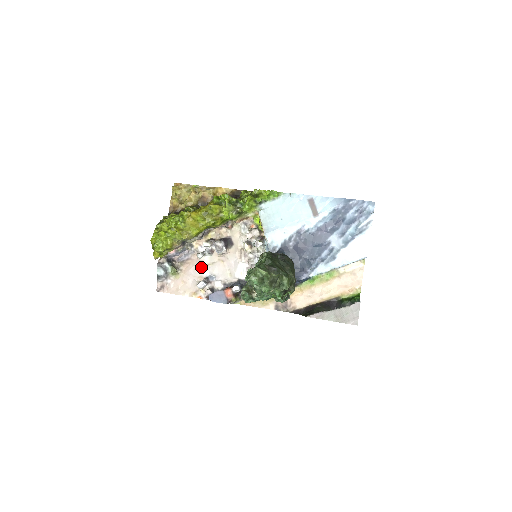
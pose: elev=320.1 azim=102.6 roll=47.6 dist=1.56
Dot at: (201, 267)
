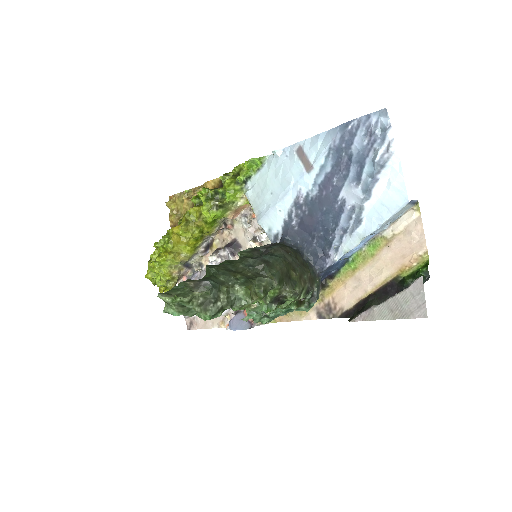
Dot at: occluded
